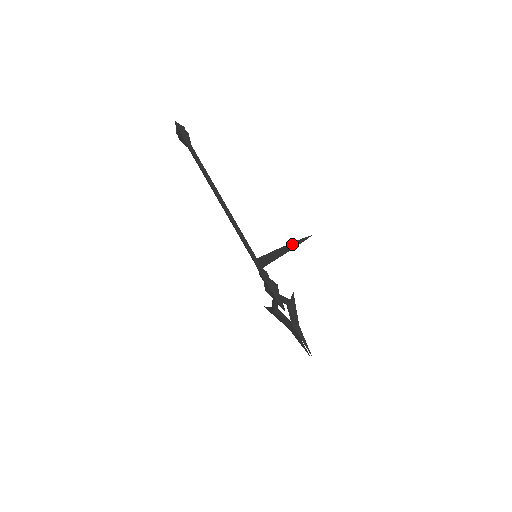
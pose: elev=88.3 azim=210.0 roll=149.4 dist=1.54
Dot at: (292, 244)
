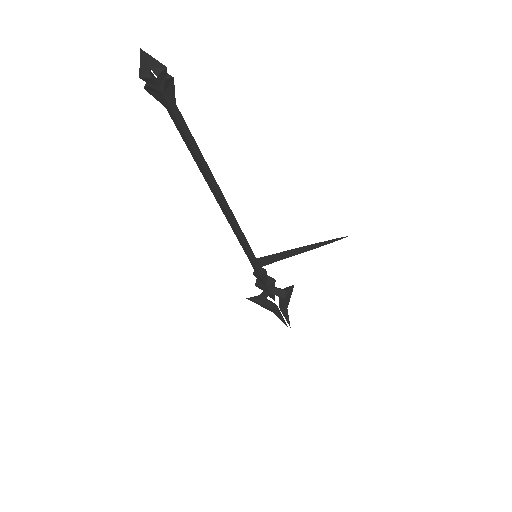
Dot at: (317, 244)
